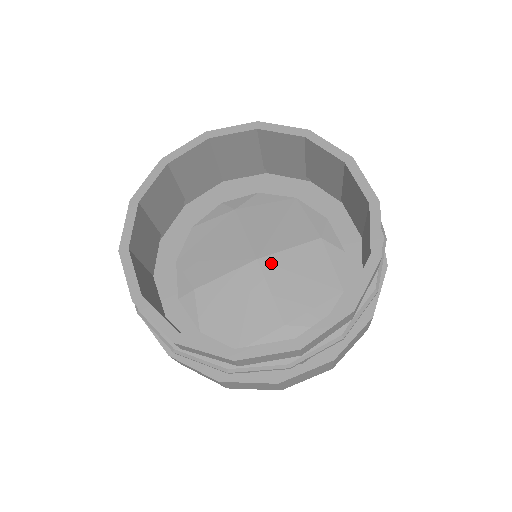
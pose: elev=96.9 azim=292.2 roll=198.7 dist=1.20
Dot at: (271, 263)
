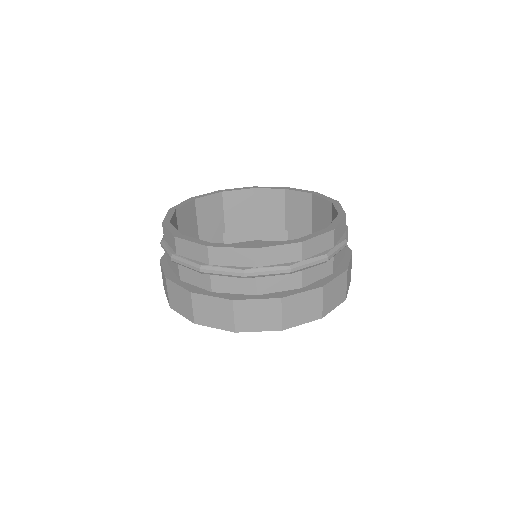
Dot at: occluded
